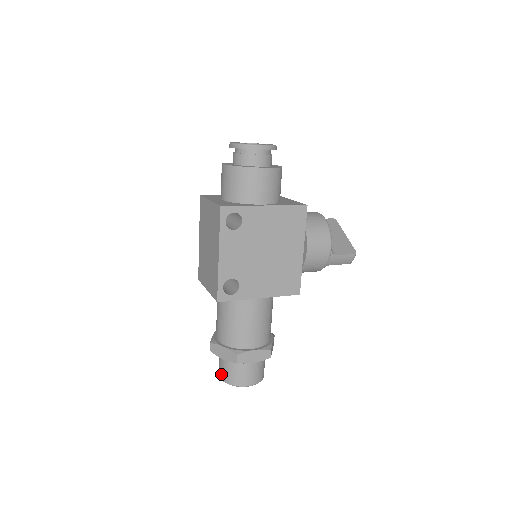
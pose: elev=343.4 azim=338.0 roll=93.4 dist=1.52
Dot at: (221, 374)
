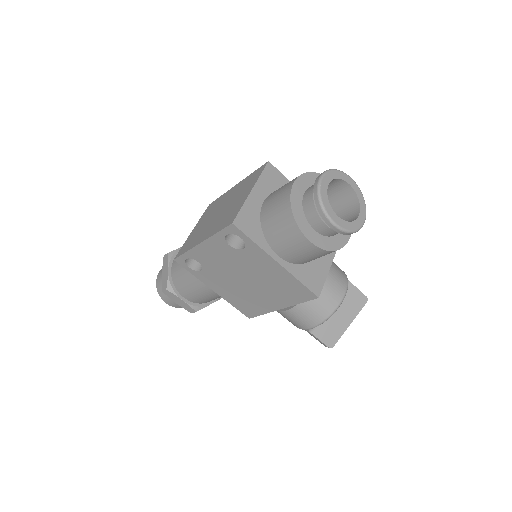
Dot at: (160, 273)
